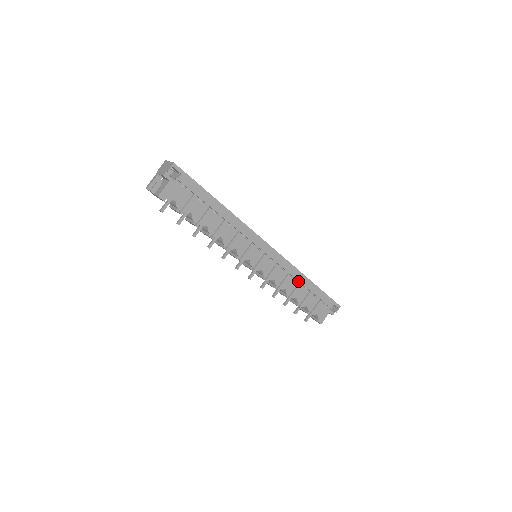
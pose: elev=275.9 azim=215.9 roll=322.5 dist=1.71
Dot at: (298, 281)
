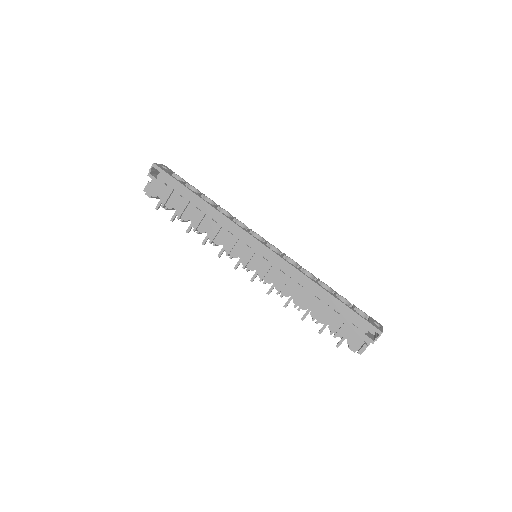
Dot at: (308, 289)
